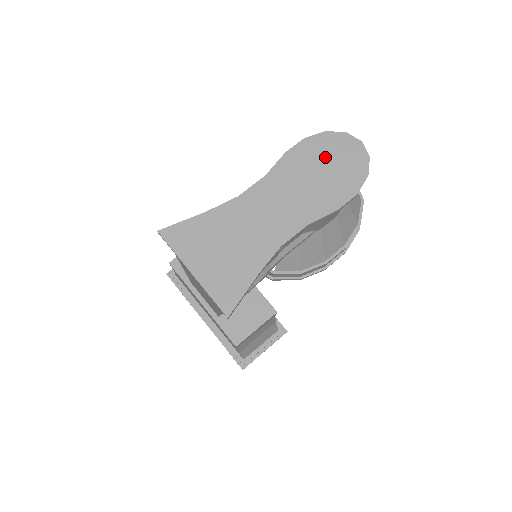
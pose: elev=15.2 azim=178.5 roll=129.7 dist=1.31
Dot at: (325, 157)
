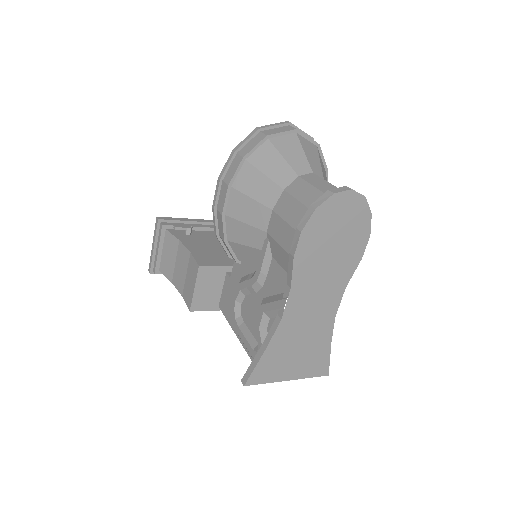
Dot at: (329, 231)
